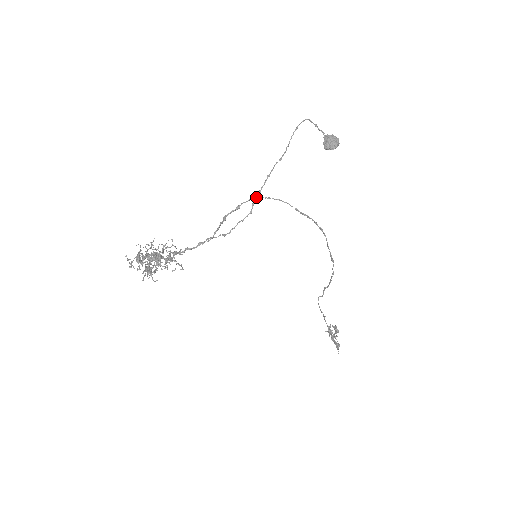
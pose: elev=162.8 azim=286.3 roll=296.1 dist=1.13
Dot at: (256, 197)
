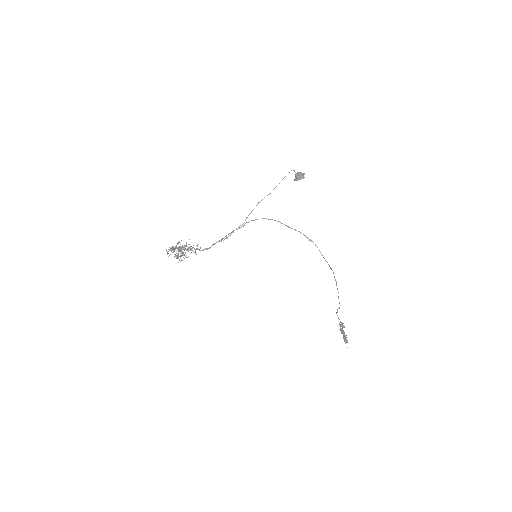
Dot at: (249, 214)
